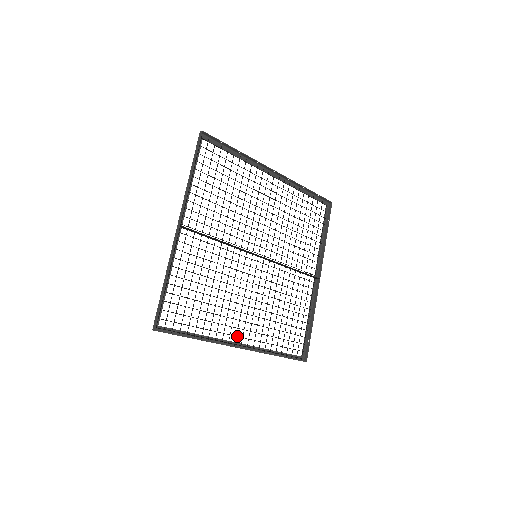
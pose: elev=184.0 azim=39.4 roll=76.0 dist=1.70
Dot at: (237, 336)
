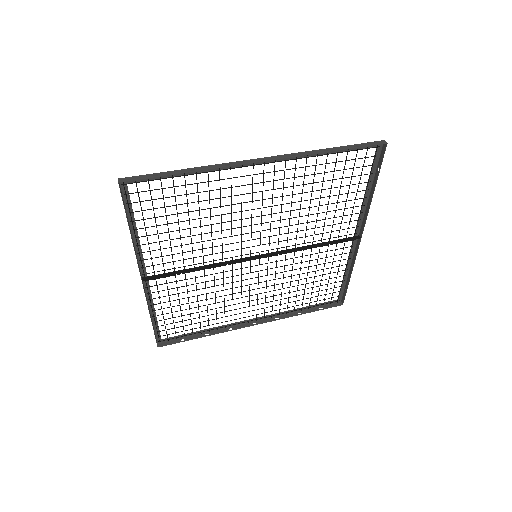
Dot at: occluded
